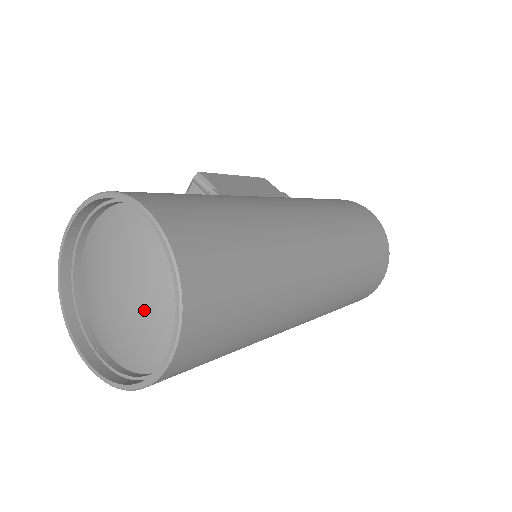
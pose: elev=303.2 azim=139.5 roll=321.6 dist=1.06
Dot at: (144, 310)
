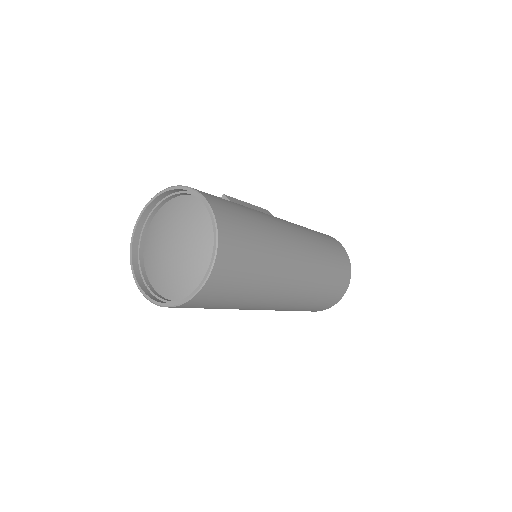
Dot at: (189, 258)
